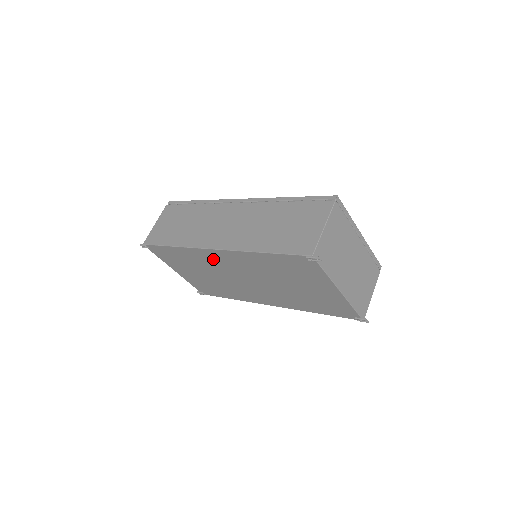
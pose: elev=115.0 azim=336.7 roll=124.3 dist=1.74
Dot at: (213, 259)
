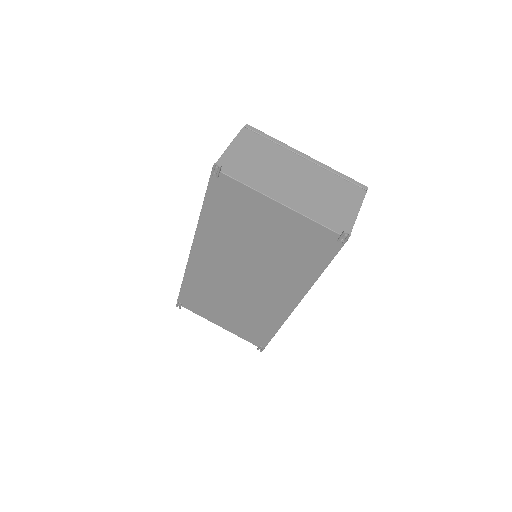
Dot at: (206, 268)
